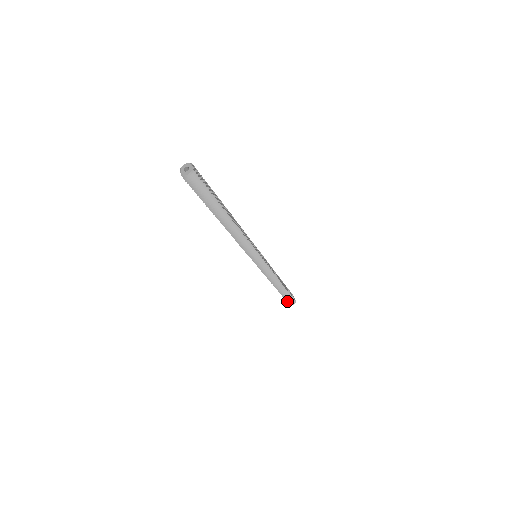
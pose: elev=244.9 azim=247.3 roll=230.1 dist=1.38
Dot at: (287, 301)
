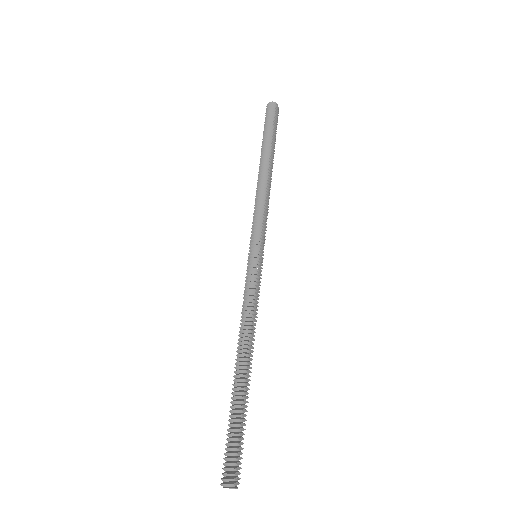
Dot at: occluded
